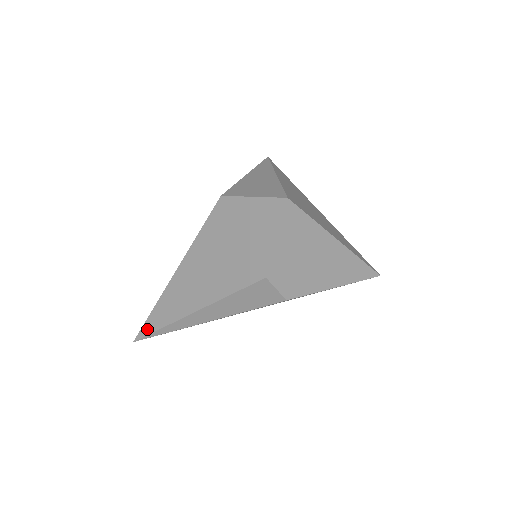
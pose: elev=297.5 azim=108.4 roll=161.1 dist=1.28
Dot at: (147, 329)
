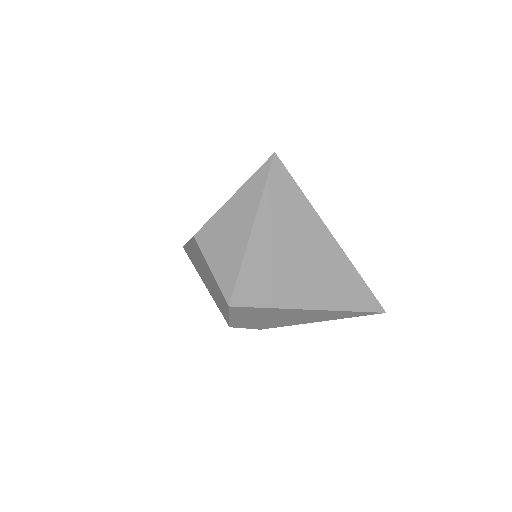
Dot at: (186, 252)
